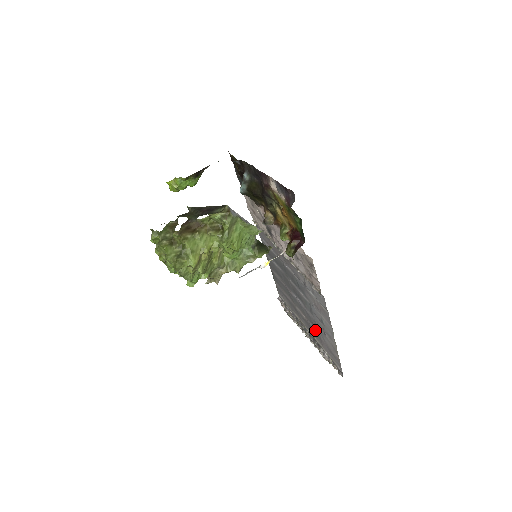
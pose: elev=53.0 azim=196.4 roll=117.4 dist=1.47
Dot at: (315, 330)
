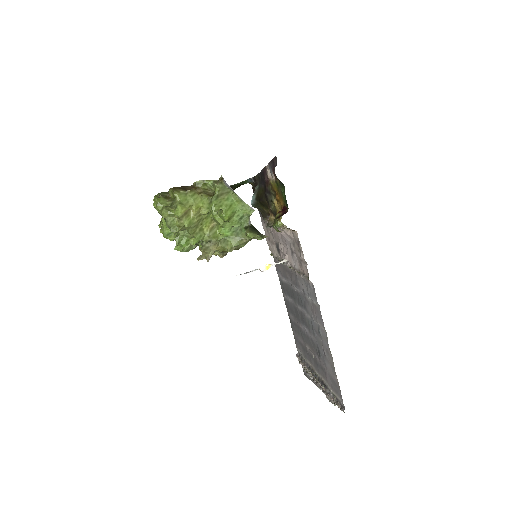
Dot at: (320, 362)
